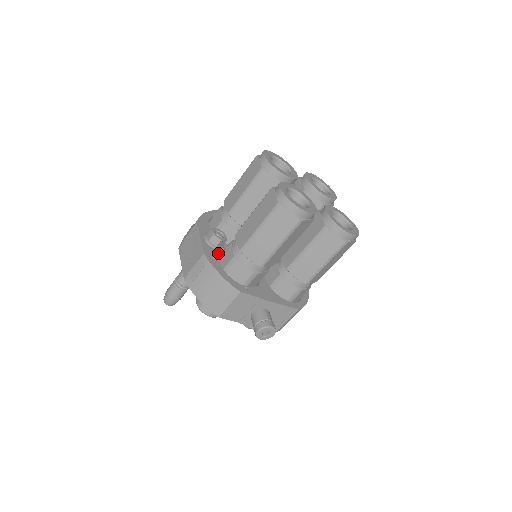
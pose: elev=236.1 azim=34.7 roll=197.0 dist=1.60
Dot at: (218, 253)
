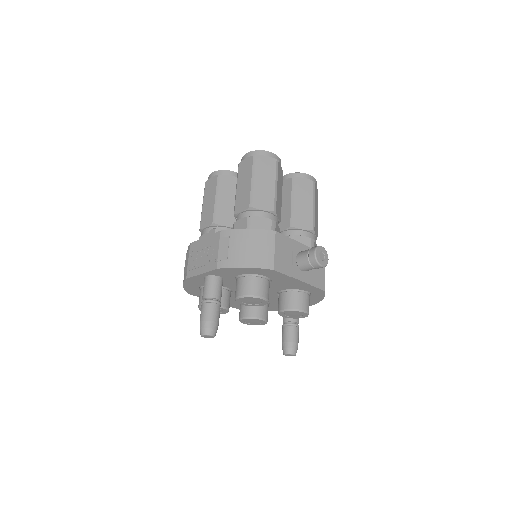
Dot at: occluded
